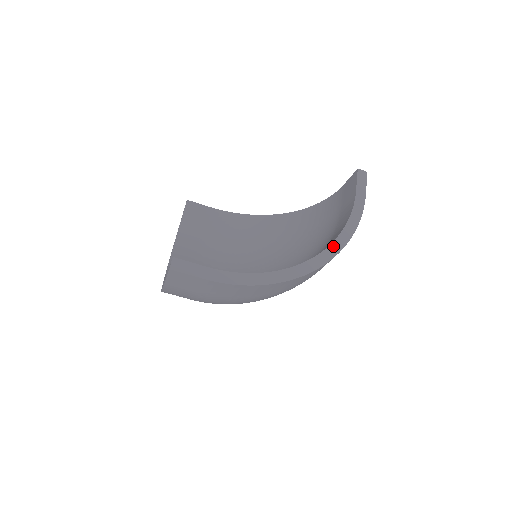
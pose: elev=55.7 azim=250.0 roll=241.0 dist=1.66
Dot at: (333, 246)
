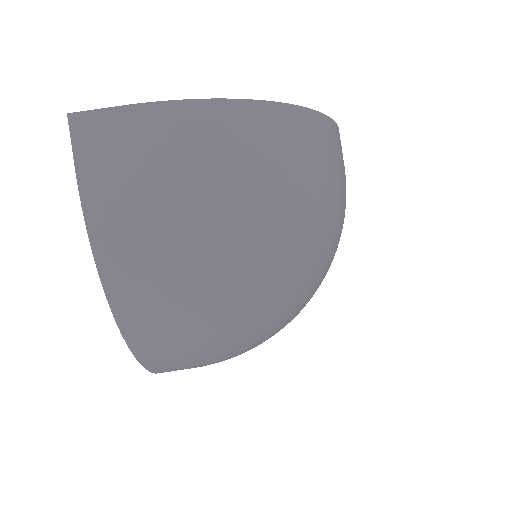
Dot at: occluded
